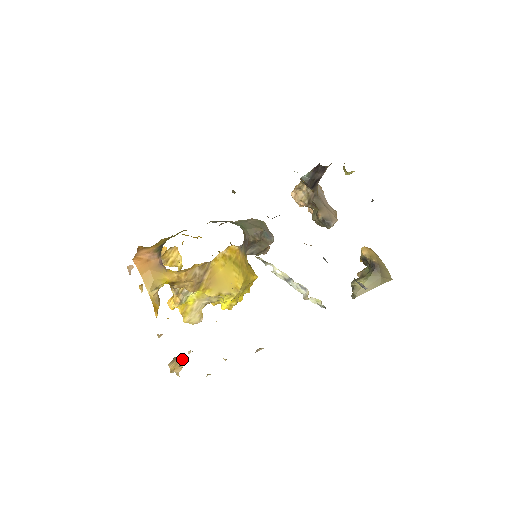
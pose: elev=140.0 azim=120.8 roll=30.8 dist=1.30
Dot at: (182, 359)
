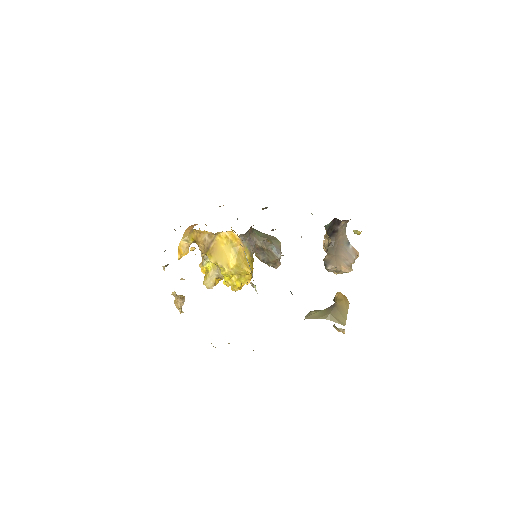
Dot at: (180, 295)
